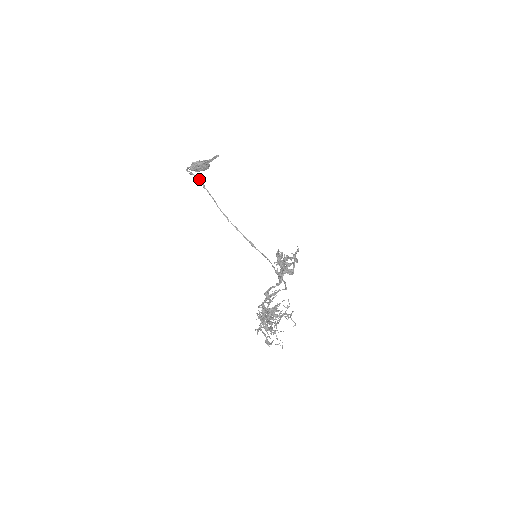
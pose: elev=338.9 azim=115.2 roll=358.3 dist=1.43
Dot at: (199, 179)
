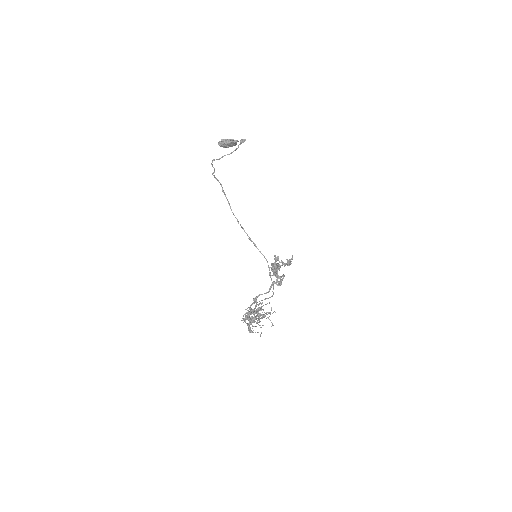
Dot at: (220, 183)
